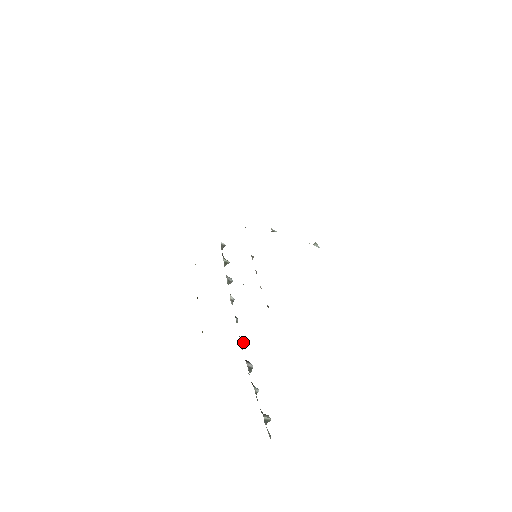
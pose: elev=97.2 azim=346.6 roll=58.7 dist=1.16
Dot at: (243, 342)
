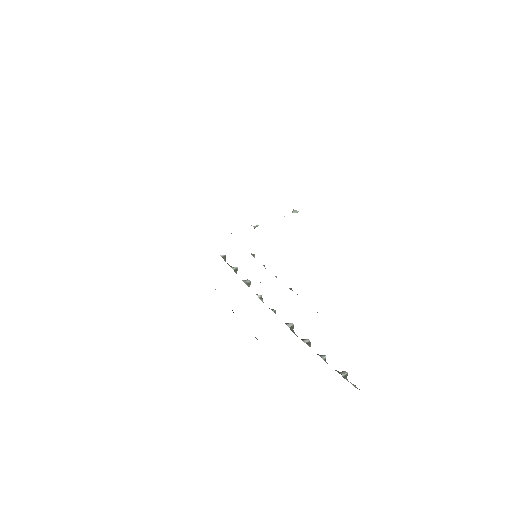
Dot at: (290, 326)
